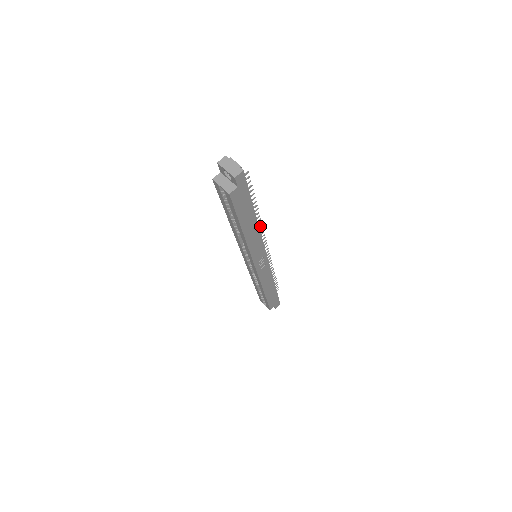
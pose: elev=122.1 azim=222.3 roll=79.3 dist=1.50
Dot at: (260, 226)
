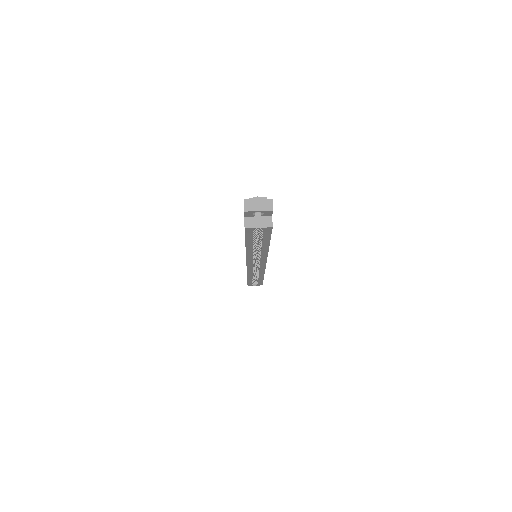
Dot at: occluded
